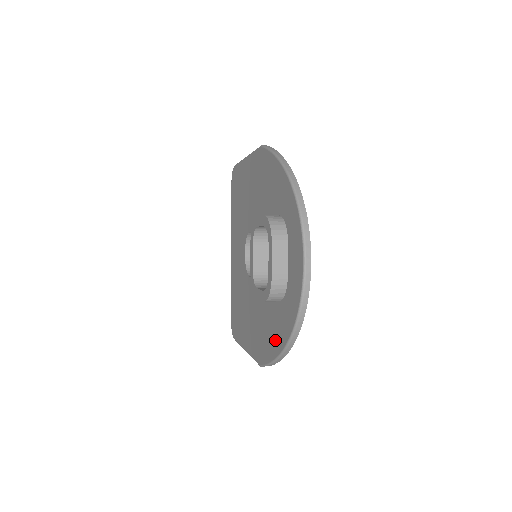
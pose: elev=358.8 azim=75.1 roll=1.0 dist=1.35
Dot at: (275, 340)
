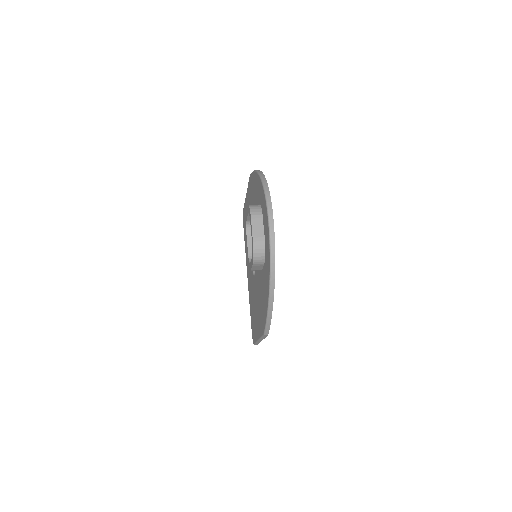
Dot at: (266, 296)
